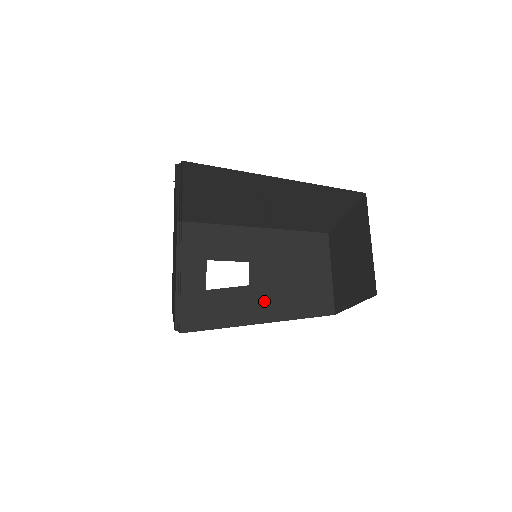
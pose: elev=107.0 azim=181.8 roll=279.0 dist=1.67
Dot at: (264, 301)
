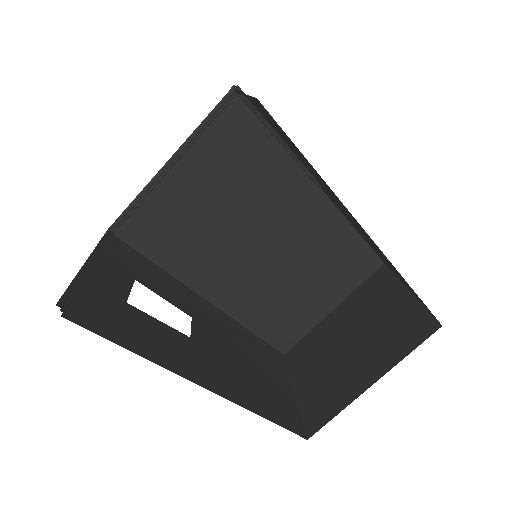
Dot at: (210, 365)
